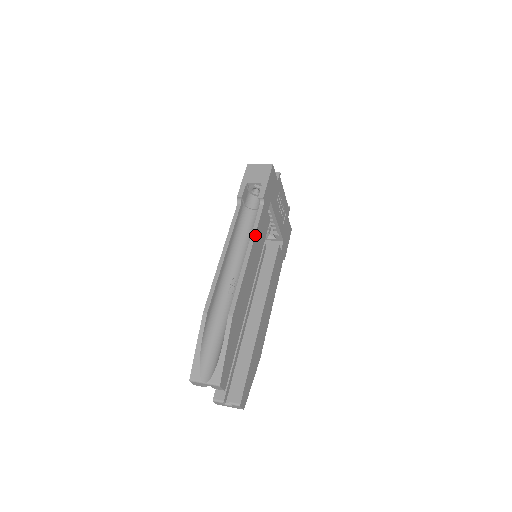
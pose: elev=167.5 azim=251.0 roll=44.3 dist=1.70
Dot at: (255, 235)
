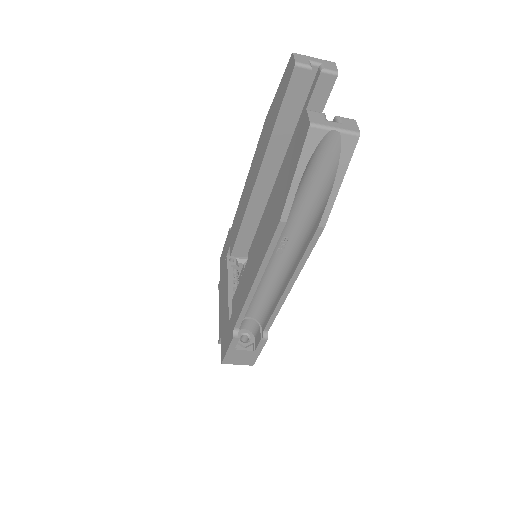
Dot at: occluded
